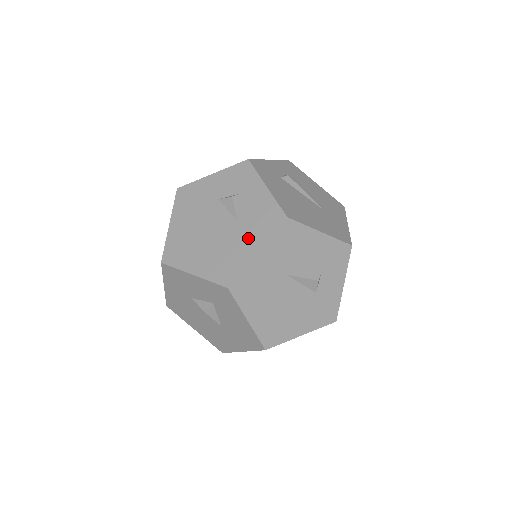
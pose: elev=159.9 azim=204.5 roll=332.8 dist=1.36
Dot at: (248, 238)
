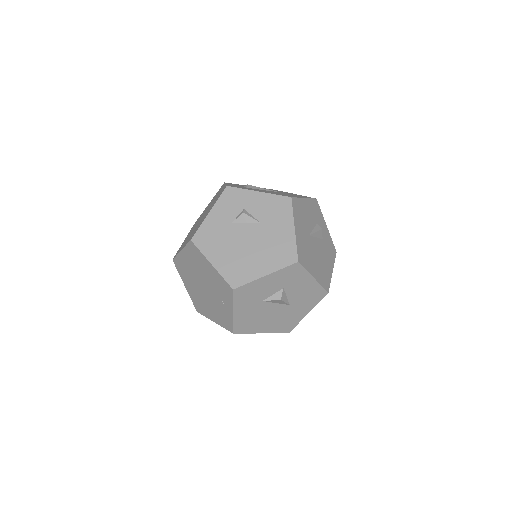
Dot at: (280, 226)
